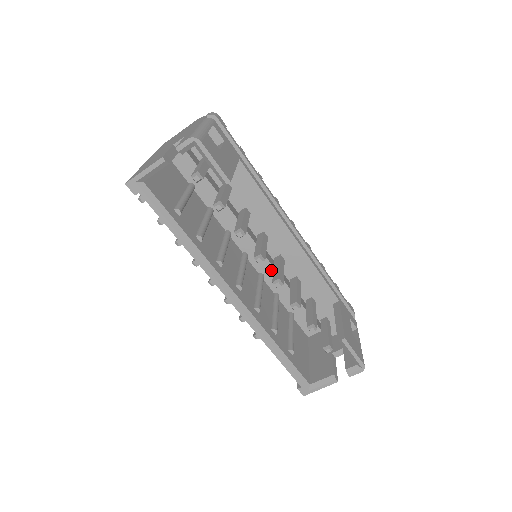
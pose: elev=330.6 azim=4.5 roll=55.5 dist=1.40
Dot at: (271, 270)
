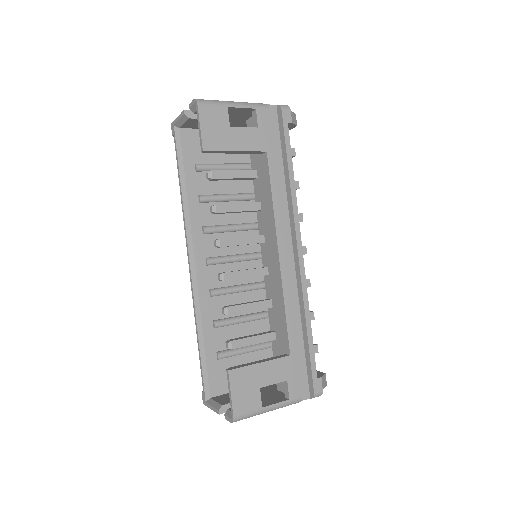
Dot at: occluded
